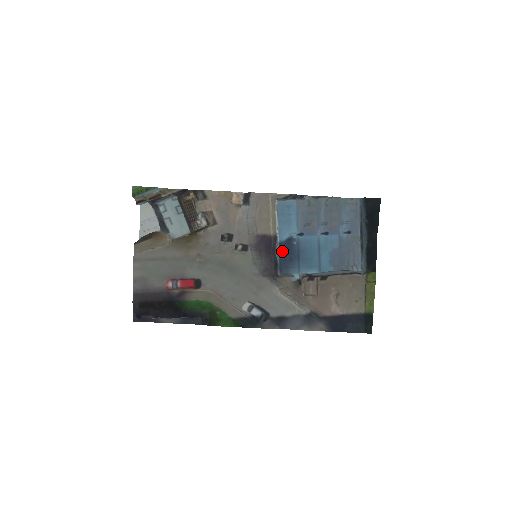
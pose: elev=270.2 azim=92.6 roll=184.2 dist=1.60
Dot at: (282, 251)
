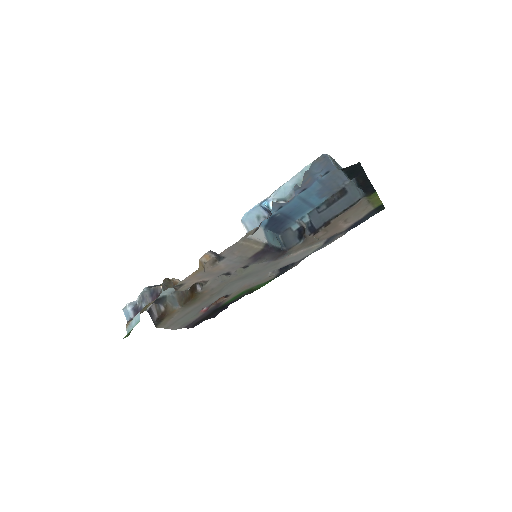
Dot at: (270, 227)
